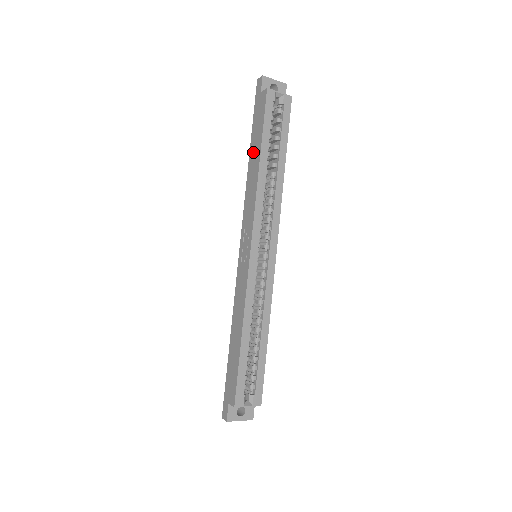
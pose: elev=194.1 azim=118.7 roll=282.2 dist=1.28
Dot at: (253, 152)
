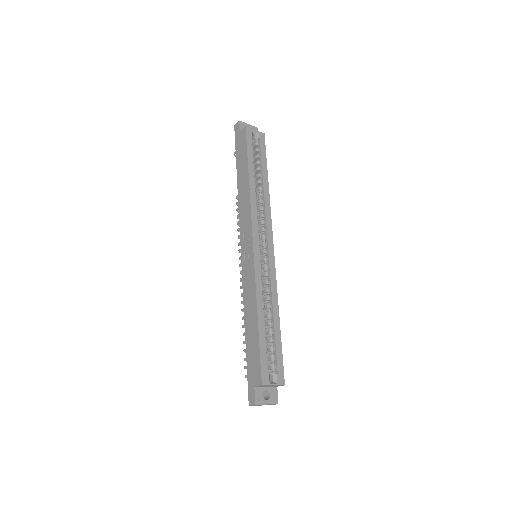
Dot at: (241, 174)
